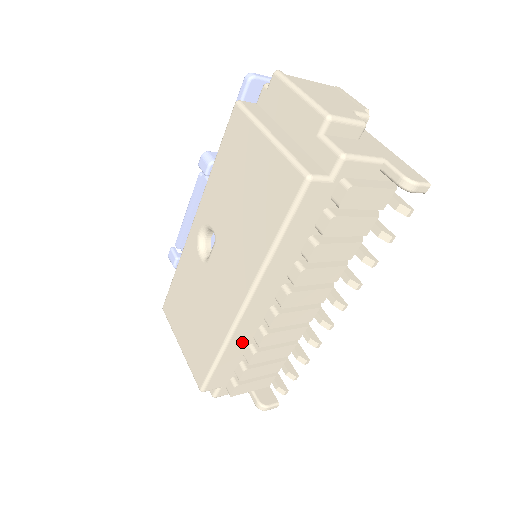
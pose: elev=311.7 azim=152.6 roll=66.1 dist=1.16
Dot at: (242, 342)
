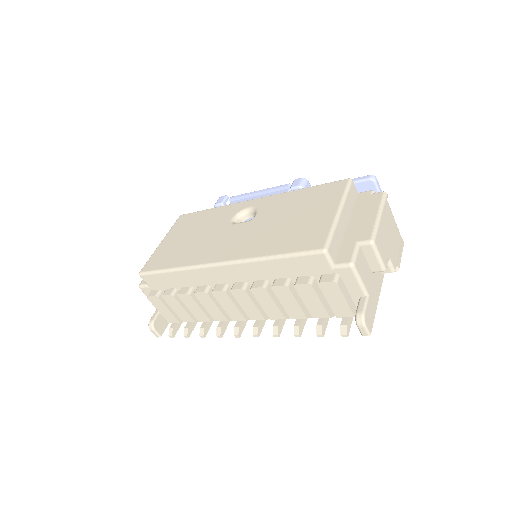
Dot at: (191, 280)
